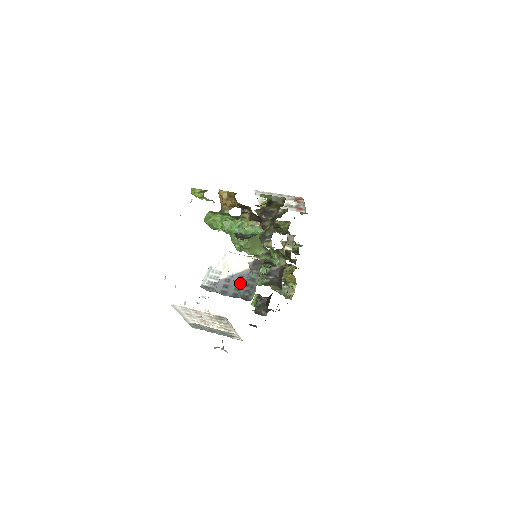
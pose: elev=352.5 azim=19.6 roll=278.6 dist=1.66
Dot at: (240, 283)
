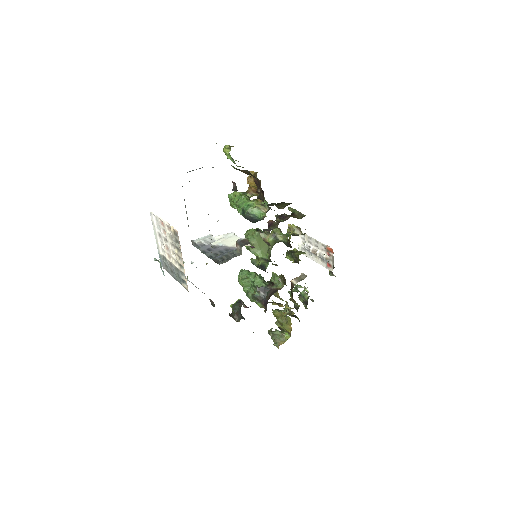
Dot at: (222, 252)
